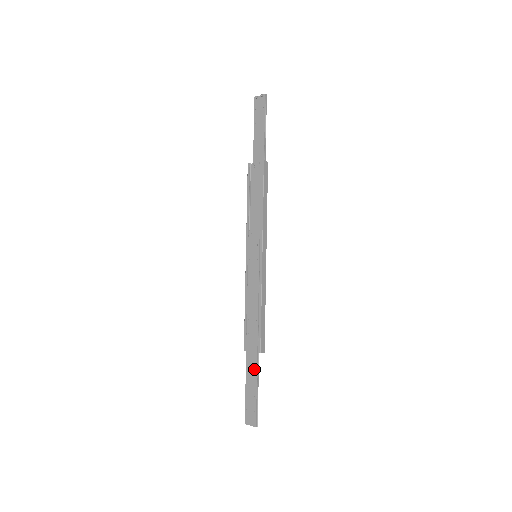
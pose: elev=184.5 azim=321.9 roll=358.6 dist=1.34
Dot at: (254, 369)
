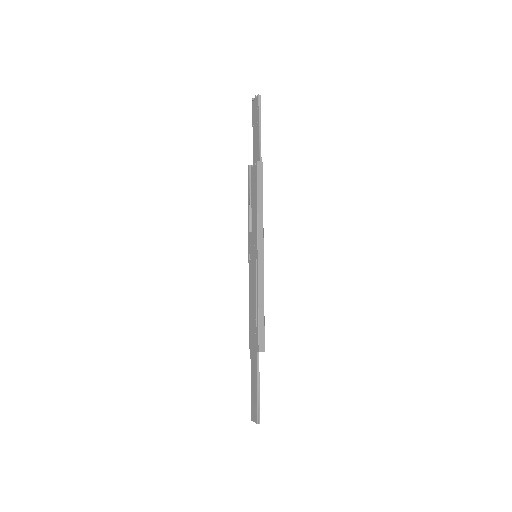
Dot at: (255, 367)
